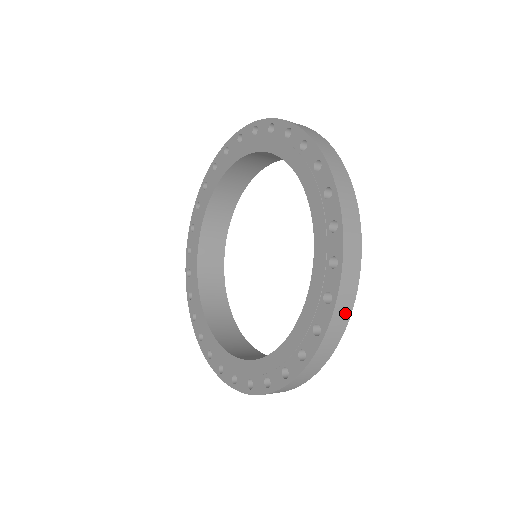
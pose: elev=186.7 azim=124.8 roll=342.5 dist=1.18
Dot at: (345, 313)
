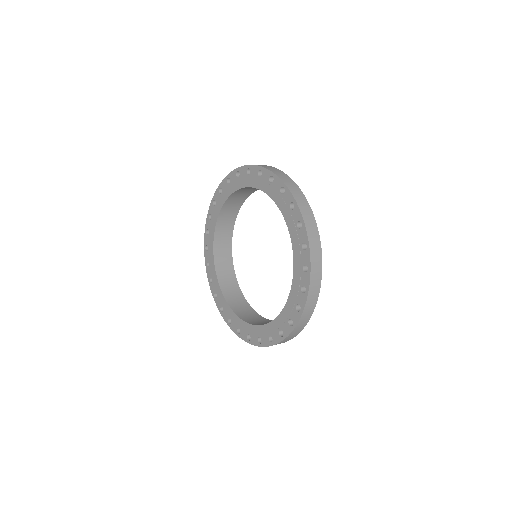
Dot at: (288, 340)
